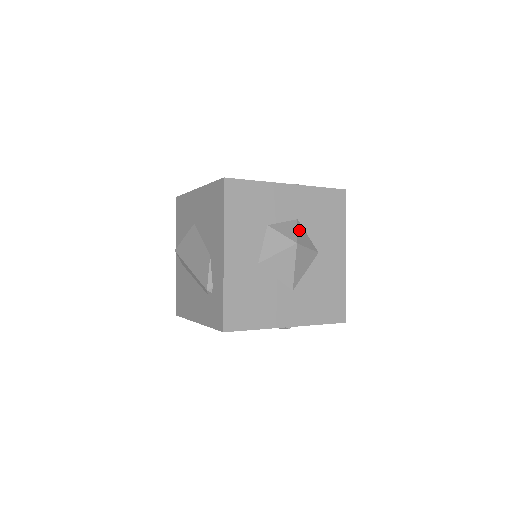
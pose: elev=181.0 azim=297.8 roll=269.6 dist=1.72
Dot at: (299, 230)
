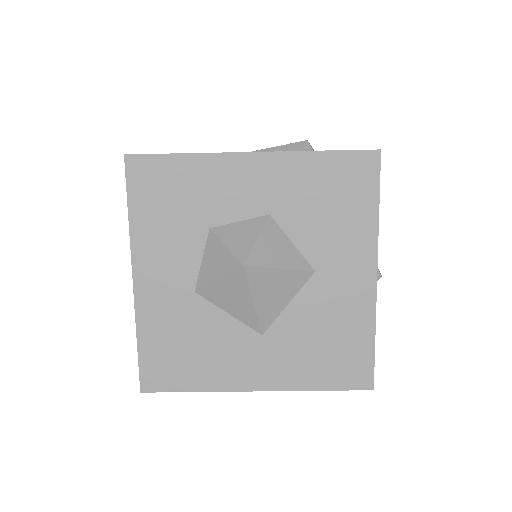
Dot at: (265, 236)
